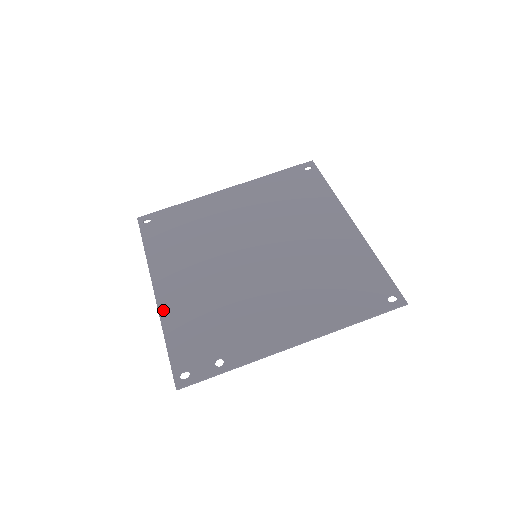
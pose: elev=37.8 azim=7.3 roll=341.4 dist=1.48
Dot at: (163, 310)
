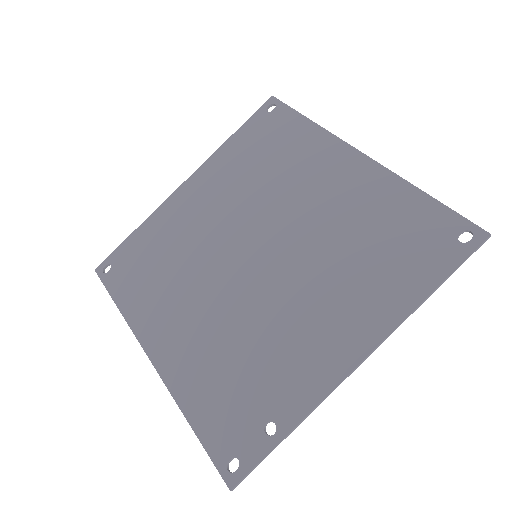
Dot at: (171, 382)
